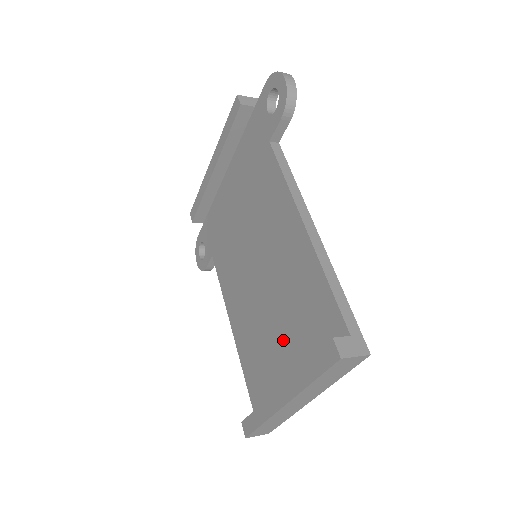
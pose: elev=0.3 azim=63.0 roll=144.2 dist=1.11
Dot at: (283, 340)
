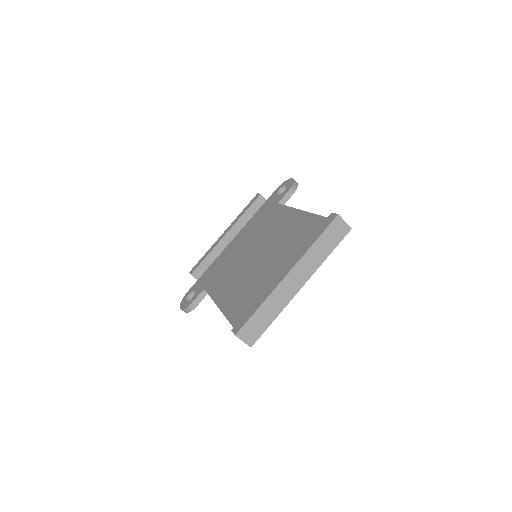
Dot at: (281, 267)
